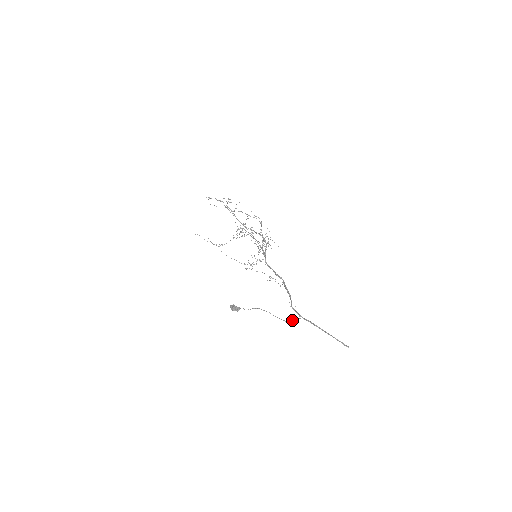
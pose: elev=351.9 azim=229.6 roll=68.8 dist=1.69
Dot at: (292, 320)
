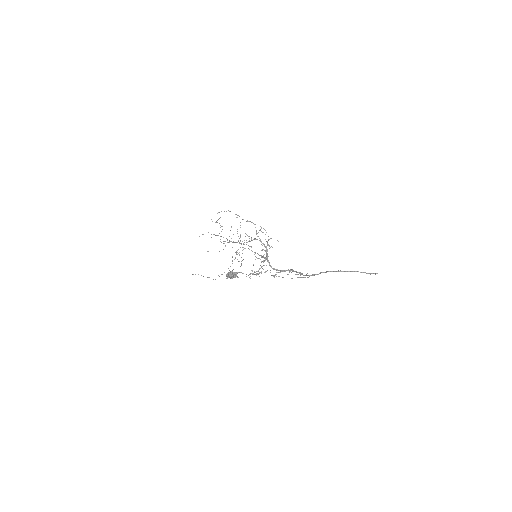
Dot at: (304, 277)
